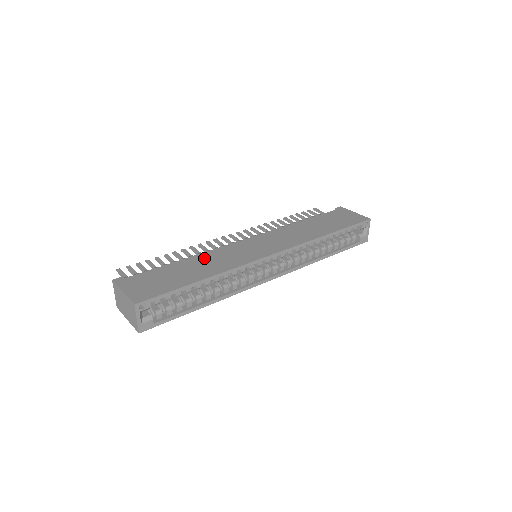
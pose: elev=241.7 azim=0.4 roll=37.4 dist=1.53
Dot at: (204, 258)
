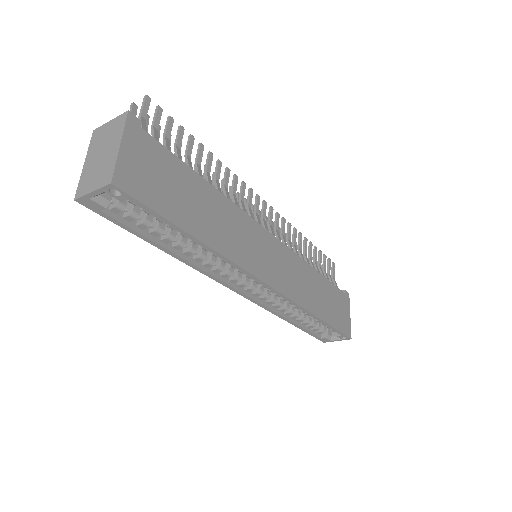
Dot at: (225, 209)
